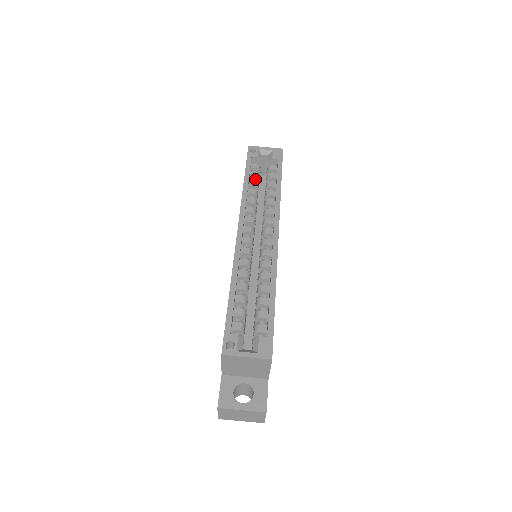
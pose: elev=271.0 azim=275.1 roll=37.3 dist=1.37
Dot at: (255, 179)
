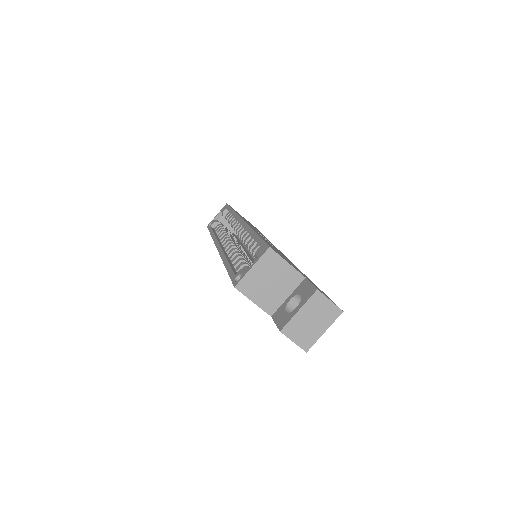
Dot at: occluded
